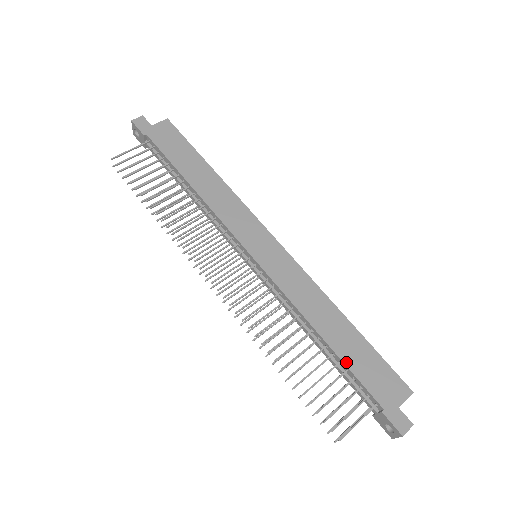
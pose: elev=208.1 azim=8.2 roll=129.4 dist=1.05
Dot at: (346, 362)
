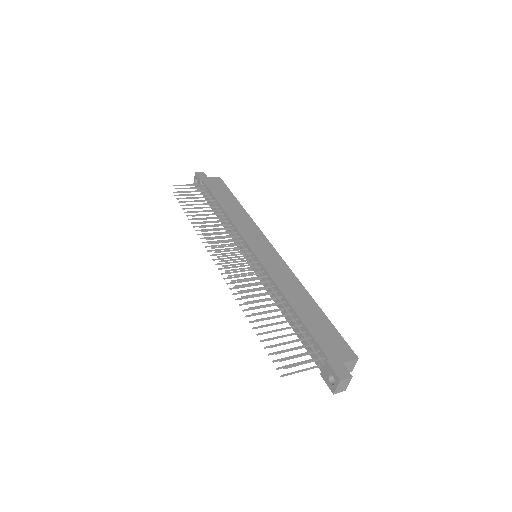
Dot at: (306, 324)
